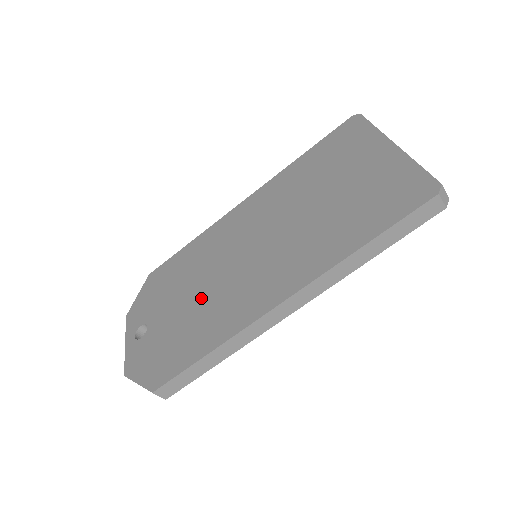
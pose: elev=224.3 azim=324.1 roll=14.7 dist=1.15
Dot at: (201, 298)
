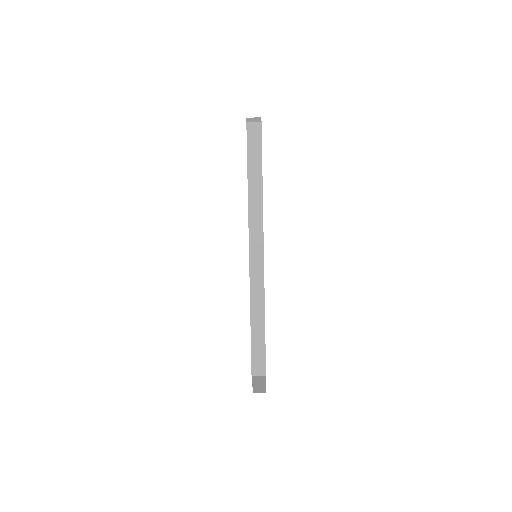
Dot at: occluded
